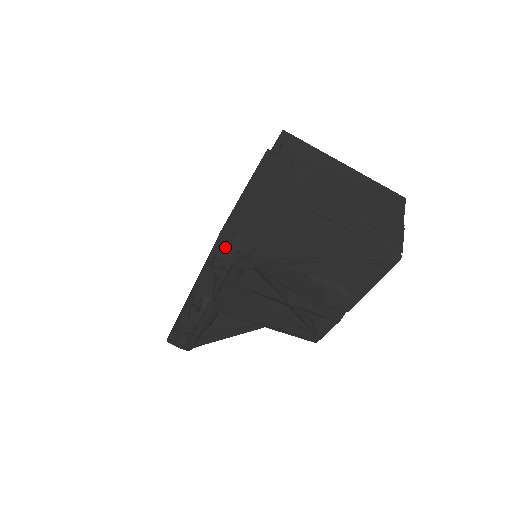
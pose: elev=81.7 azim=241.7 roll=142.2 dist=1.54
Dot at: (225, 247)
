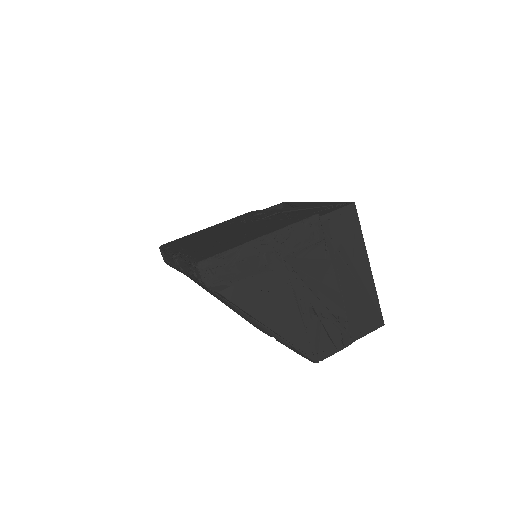
Dot at: (198, 271)
